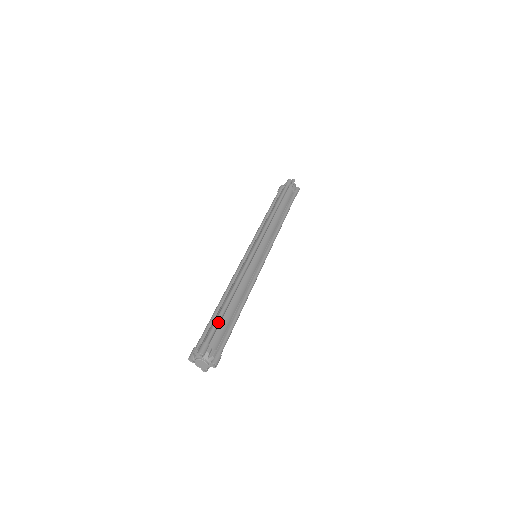
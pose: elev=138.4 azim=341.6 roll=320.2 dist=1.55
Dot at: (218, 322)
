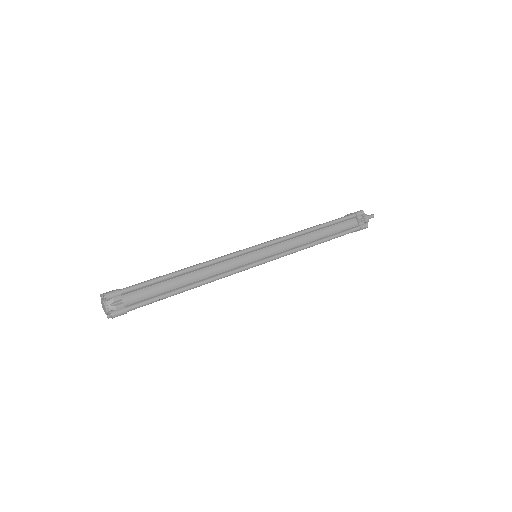
Dot at: (150, 282)
